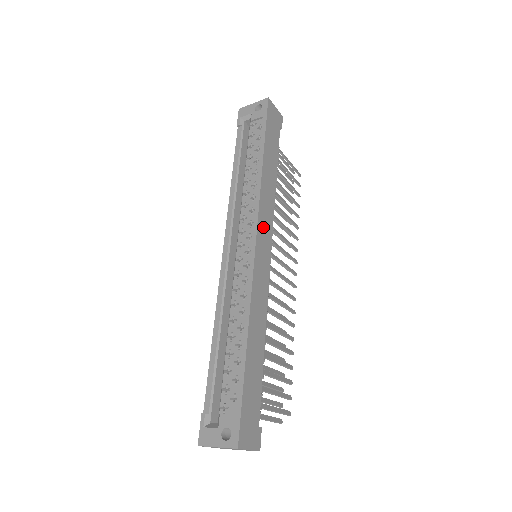
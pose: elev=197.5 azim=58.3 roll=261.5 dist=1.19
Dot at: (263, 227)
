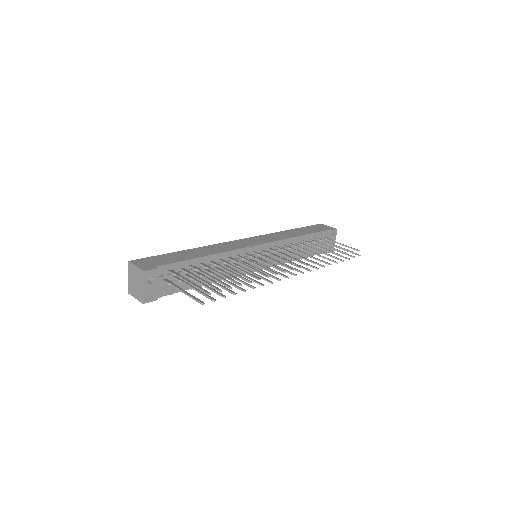
Dot at: (259, 239)
